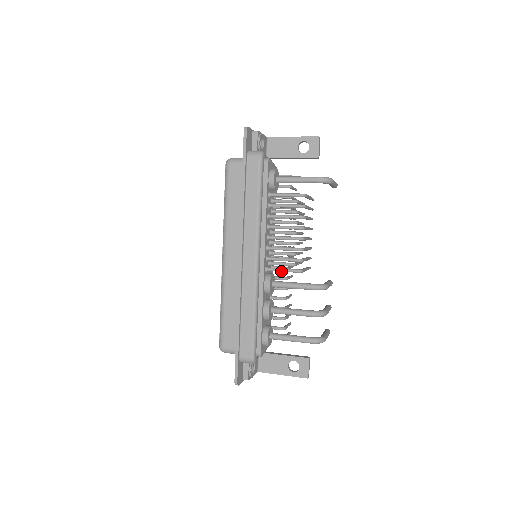
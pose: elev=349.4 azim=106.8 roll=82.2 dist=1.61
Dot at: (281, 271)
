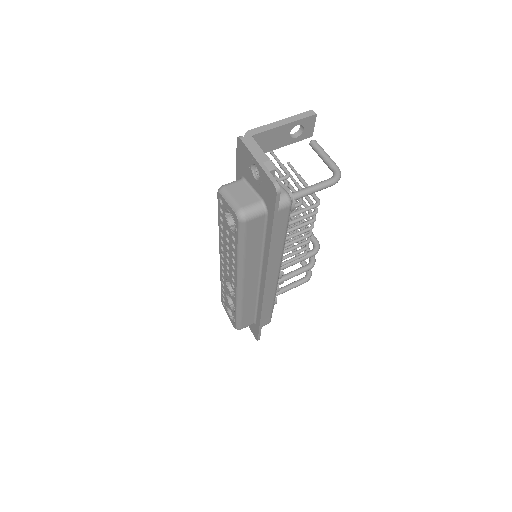
Dot at: (290, 262)
